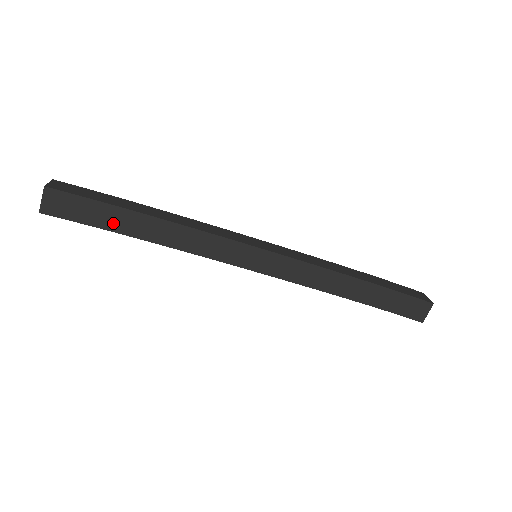
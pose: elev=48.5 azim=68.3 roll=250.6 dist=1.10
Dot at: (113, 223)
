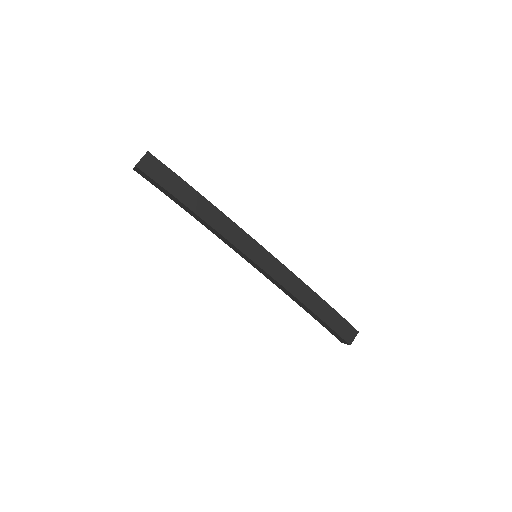
Dot at: (179, 192)
